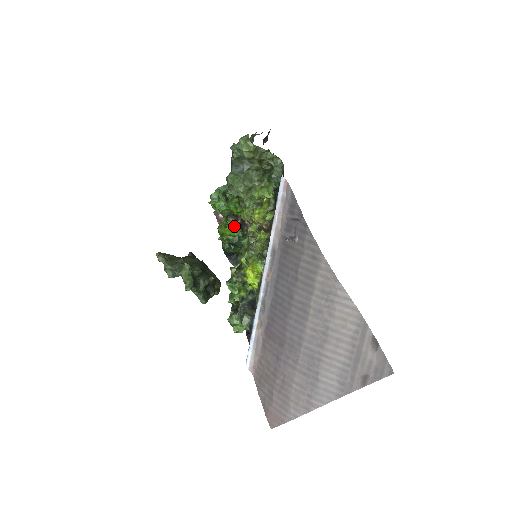
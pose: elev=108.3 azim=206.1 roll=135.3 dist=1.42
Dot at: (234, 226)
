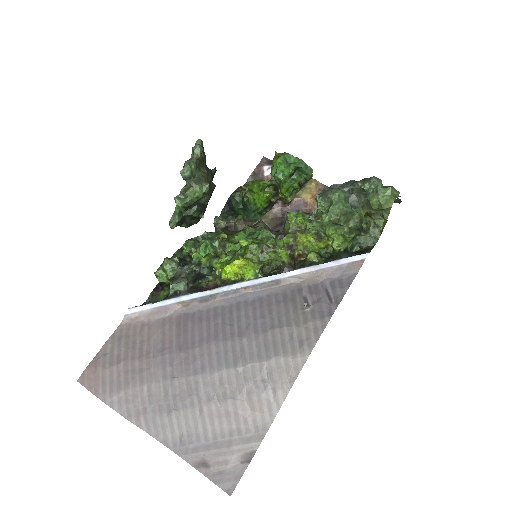
Dot at: (267, 198)
